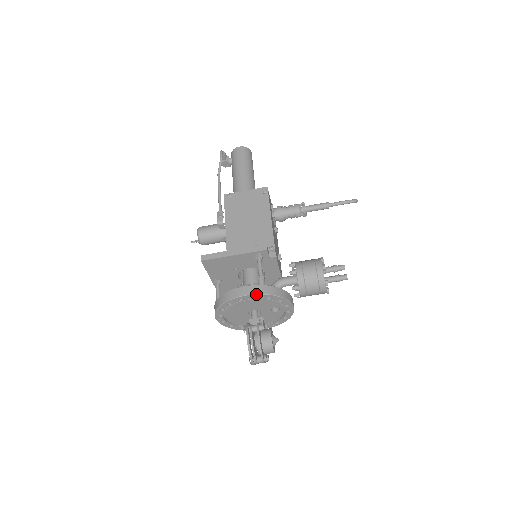
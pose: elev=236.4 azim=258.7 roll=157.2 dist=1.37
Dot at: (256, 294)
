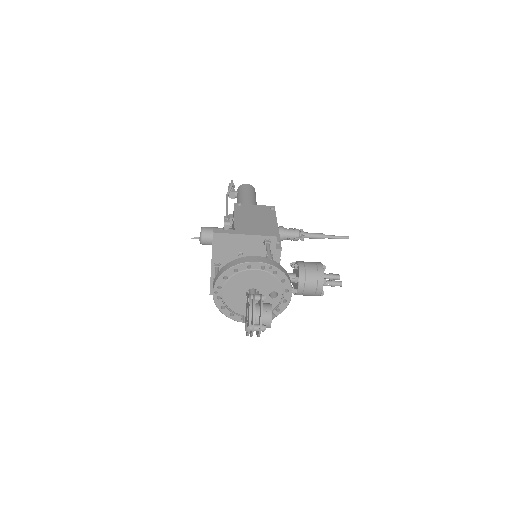
Dot at: (265, 263)
